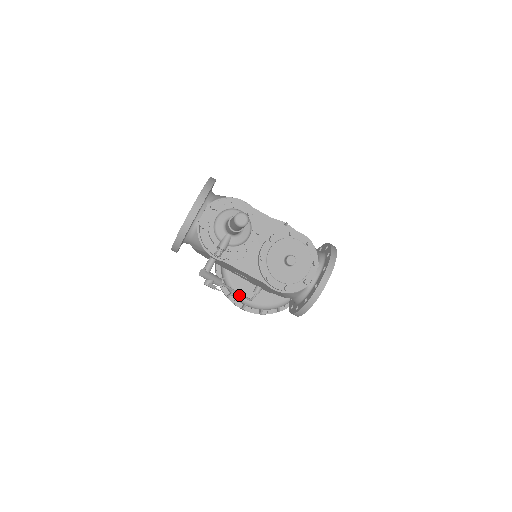
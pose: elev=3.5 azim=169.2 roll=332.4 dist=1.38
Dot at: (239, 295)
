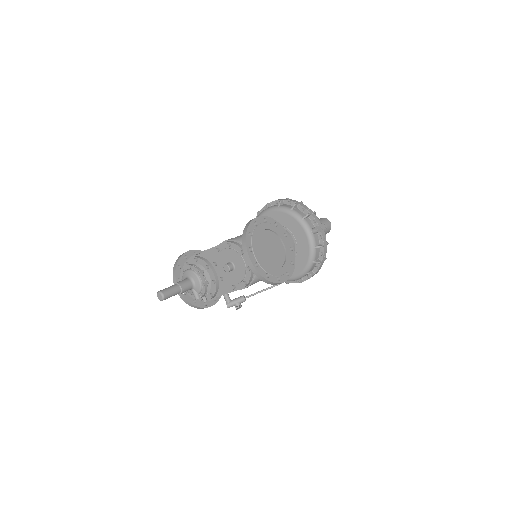
Dot at: occluded
